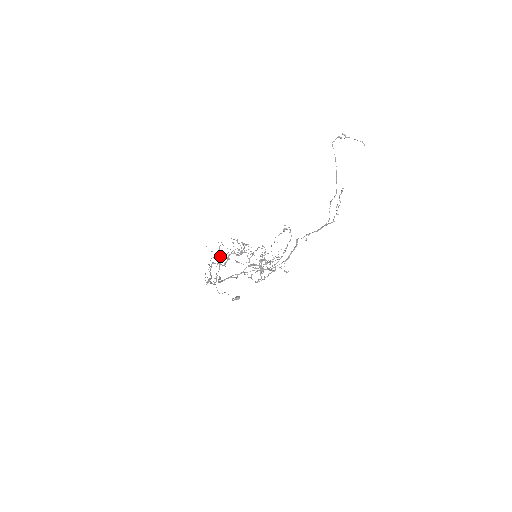
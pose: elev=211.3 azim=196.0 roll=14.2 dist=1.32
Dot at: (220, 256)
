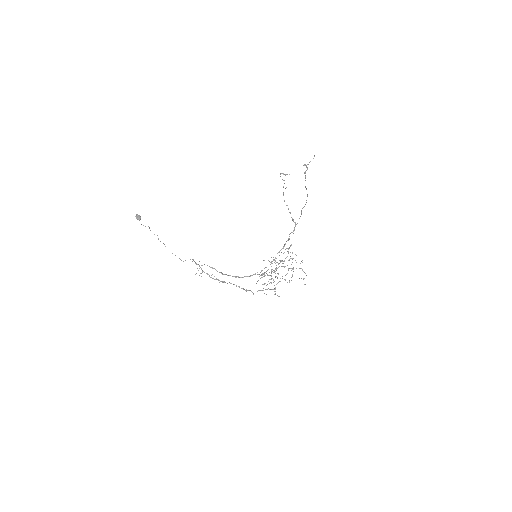
Dot at: occluded
